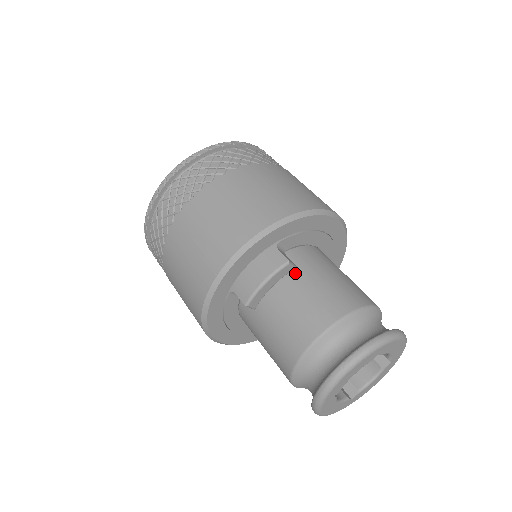
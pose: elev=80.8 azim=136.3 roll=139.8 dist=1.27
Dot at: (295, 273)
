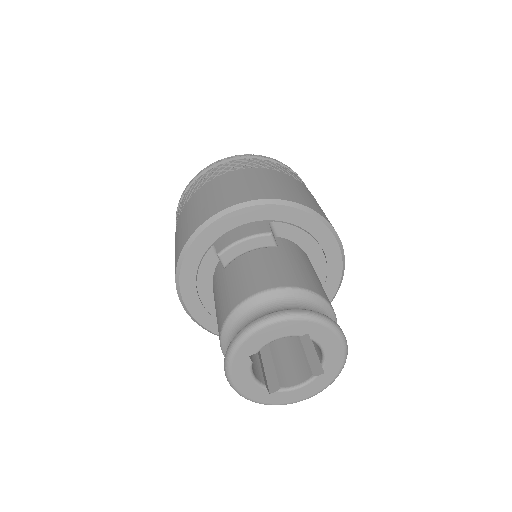
Dot at: (273, 249)
